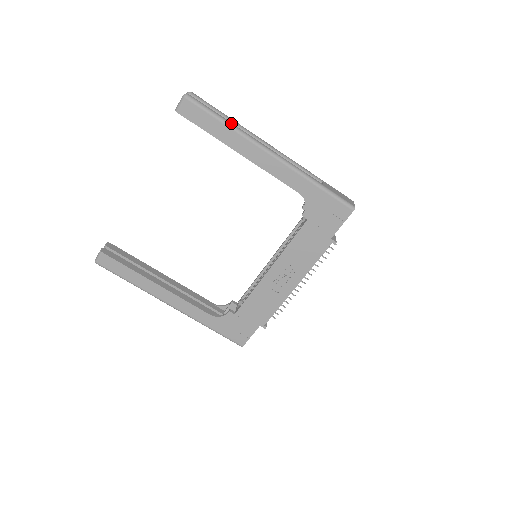
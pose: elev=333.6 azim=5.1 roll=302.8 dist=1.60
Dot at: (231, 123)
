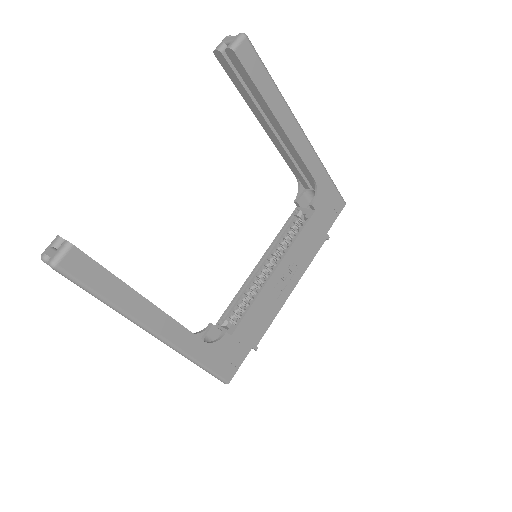
Dot at: (276, 86)
